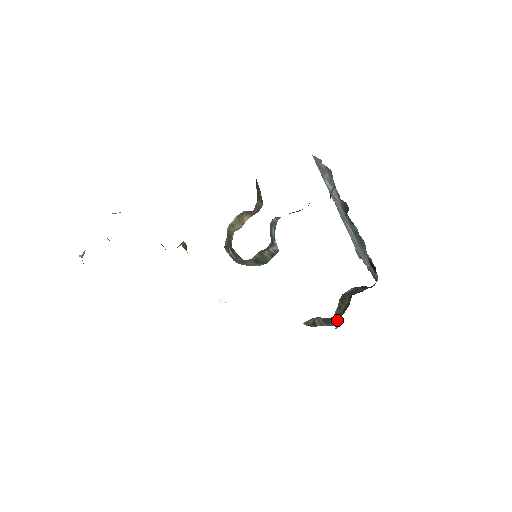
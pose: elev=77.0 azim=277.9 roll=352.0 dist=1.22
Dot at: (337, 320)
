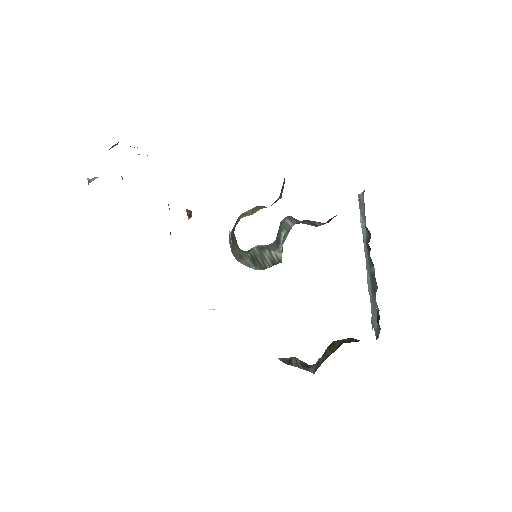
Dot at: (316, 367)
